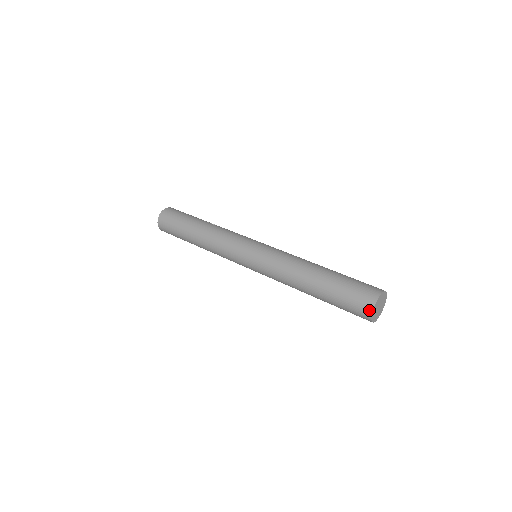
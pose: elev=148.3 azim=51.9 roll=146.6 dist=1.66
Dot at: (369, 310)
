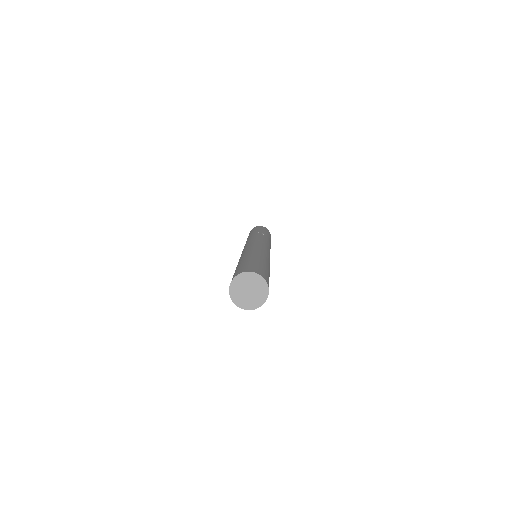
Dot at: (229, 291)
